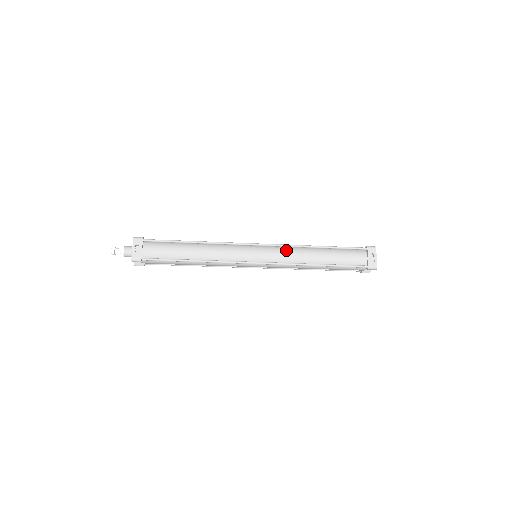
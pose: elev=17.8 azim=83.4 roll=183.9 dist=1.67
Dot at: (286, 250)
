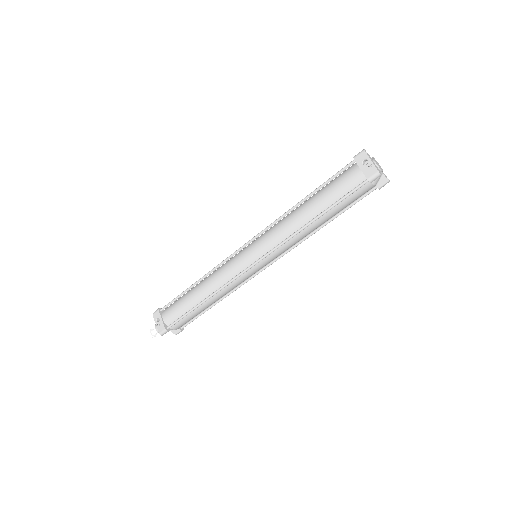
Dot at: (273, 230)
